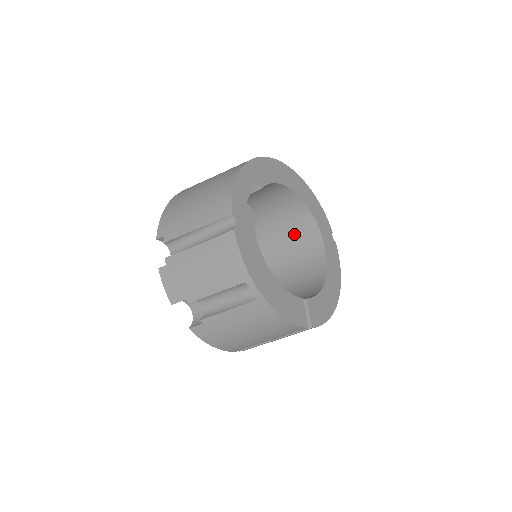
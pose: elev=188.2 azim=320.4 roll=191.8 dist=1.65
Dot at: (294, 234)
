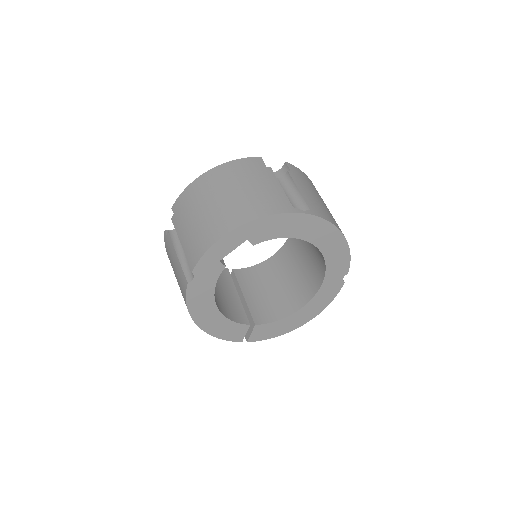
Dot at: (314, 250)
